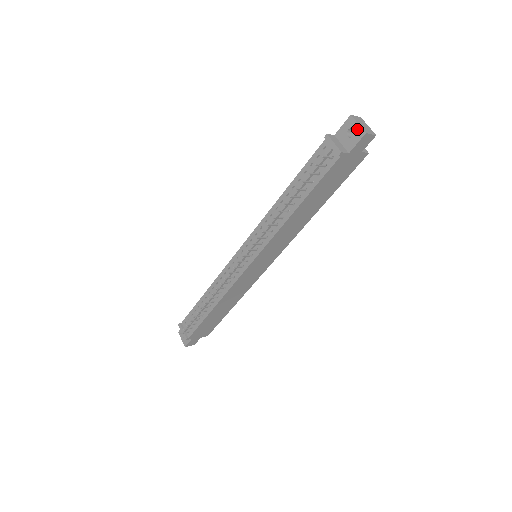
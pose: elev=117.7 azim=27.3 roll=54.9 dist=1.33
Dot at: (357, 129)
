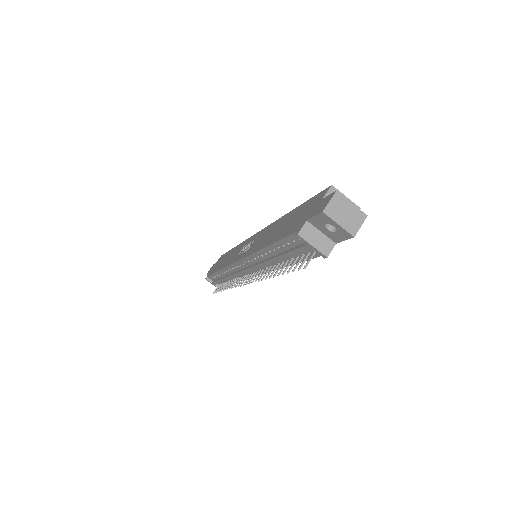
Dot at: (339, 229)
